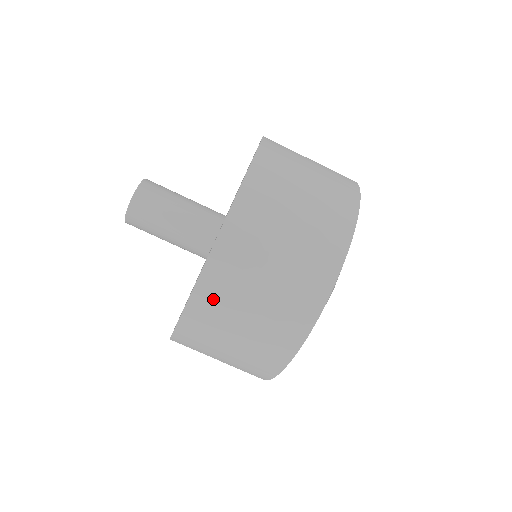
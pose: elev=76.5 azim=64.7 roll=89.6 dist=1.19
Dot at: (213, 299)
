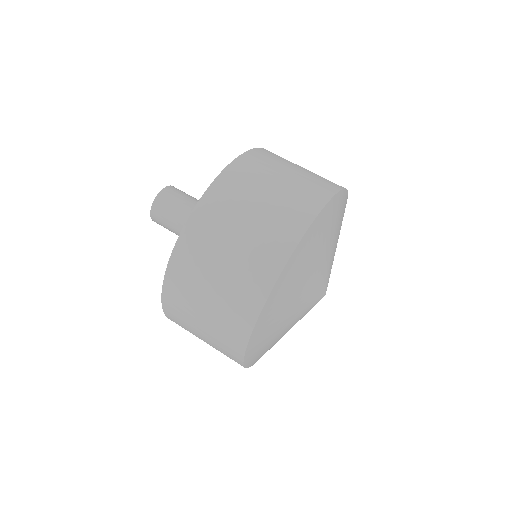
Dot at: (261, 159)
